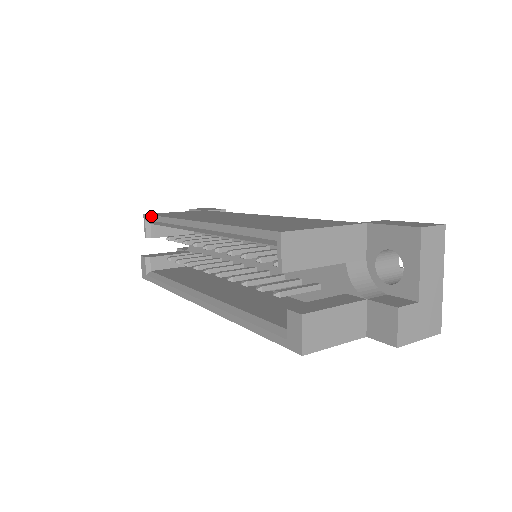
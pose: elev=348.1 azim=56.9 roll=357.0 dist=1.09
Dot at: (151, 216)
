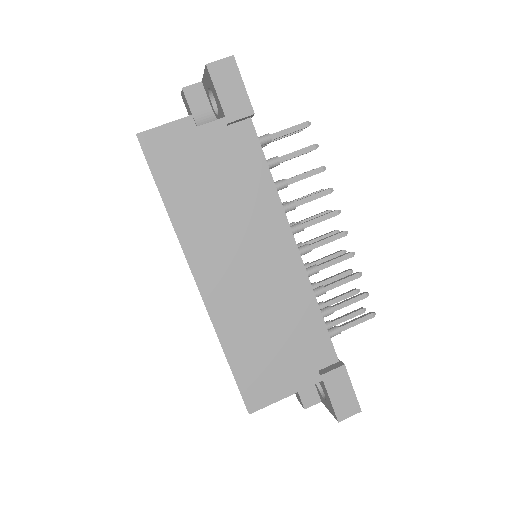
Dot at: occluded
